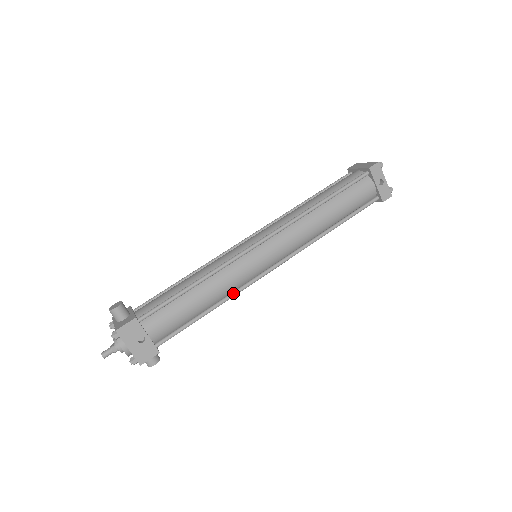
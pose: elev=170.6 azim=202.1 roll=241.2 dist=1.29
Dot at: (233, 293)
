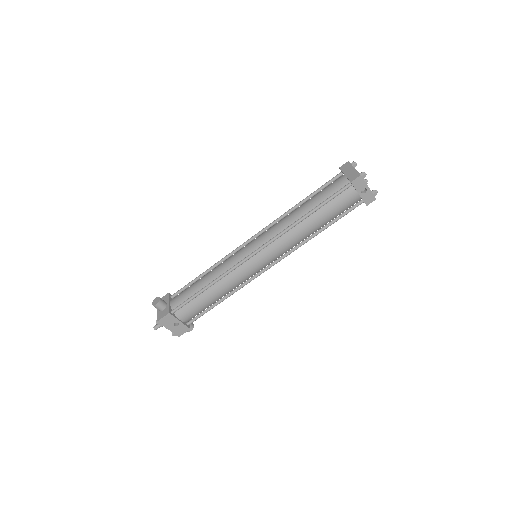
Dot at: (238, 288)
